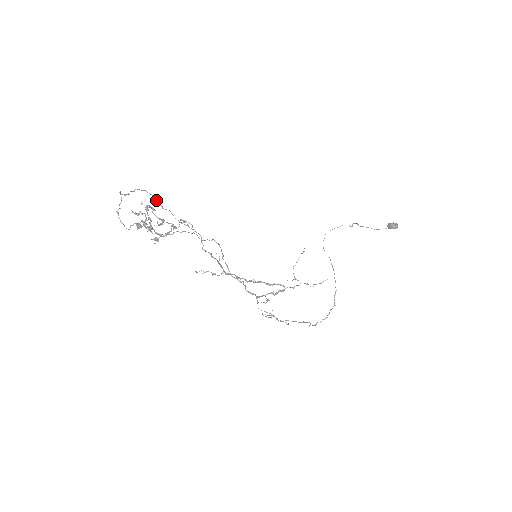
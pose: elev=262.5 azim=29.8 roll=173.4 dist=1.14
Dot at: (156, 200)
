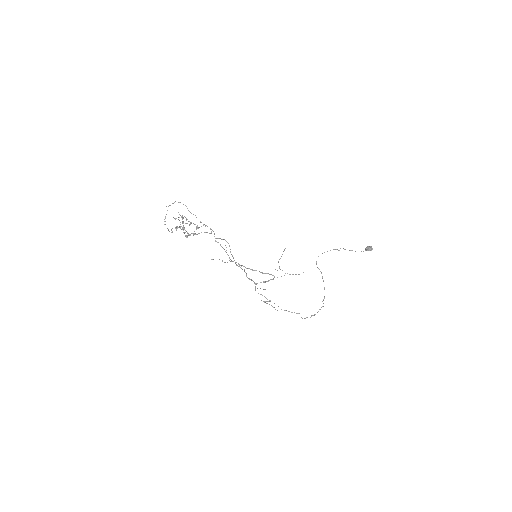
Dot at: (187, 208)
